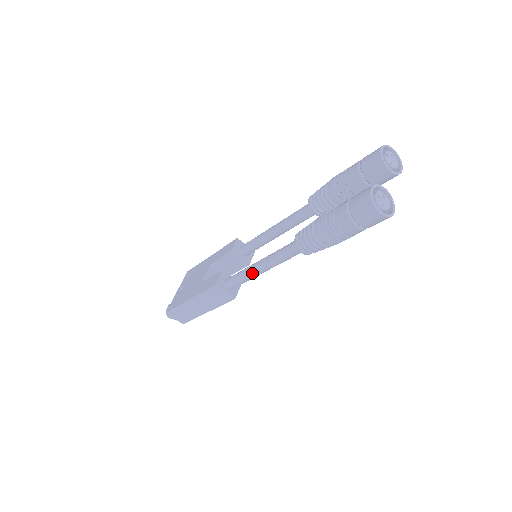
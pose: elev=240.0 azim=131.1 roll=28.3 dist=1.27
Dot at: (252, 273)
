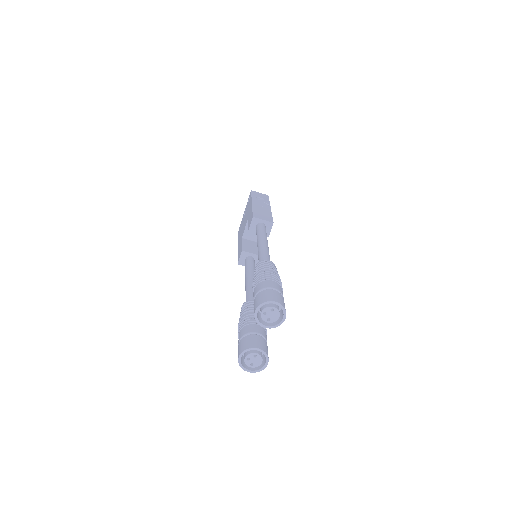
Dot at: occluded
